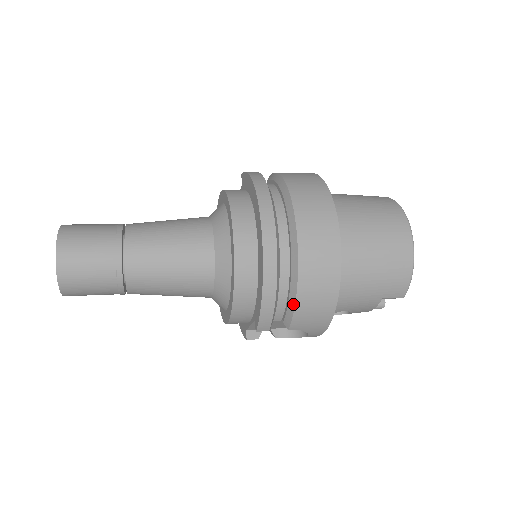
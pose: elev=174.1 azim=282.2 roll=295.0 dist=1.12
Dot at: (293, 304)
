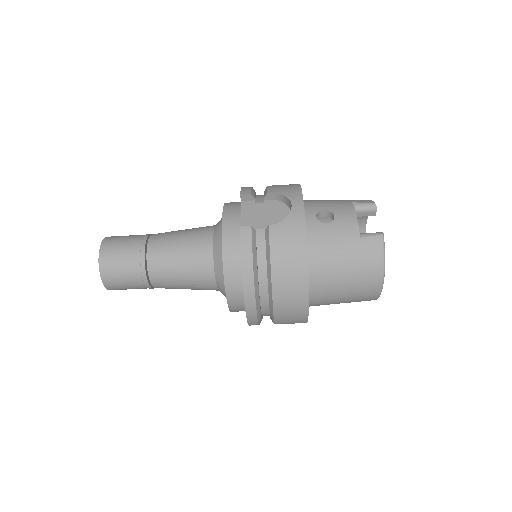
Dot at: occluded
